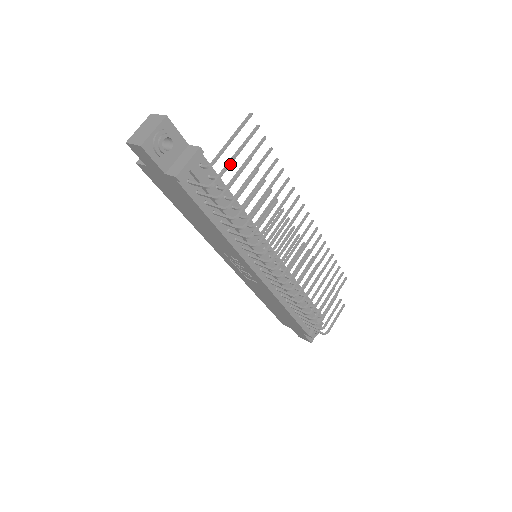
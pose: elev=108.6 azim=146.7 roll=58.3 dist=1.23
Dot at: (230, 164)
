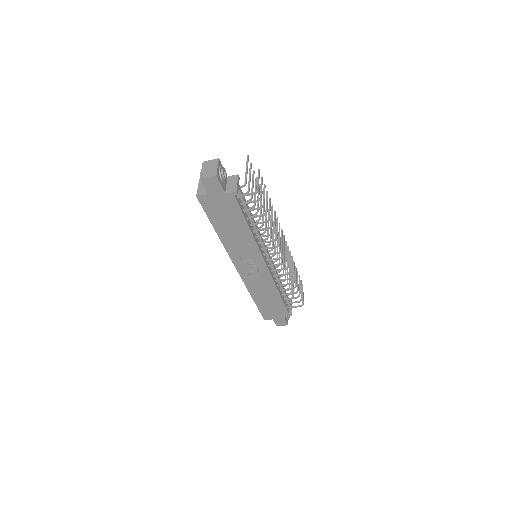
Dot at: occluded
